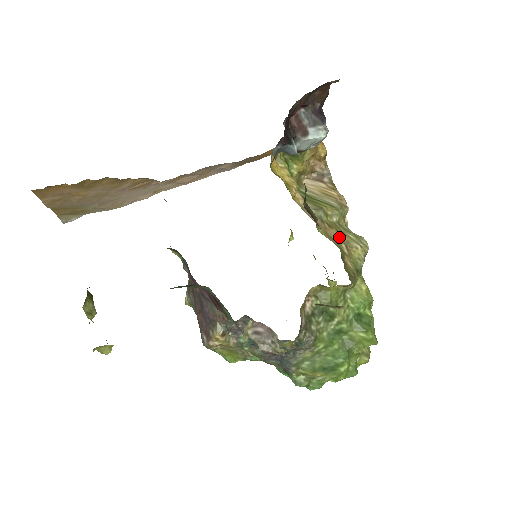
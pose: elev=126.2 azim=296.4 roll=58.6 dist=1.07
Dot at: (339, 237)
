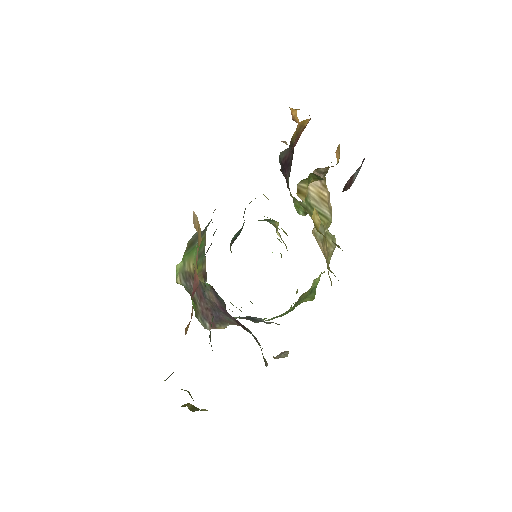
Dot at: (327, 250)
